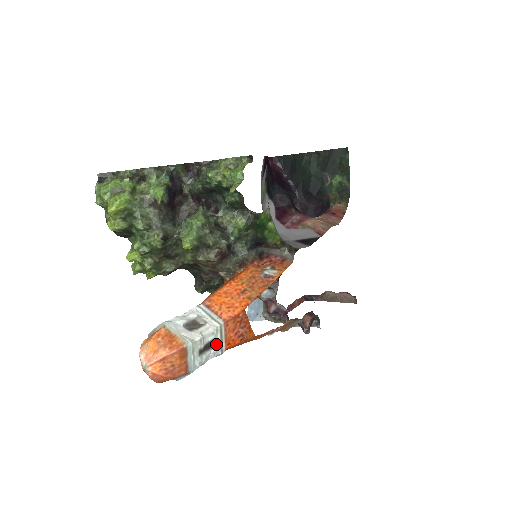
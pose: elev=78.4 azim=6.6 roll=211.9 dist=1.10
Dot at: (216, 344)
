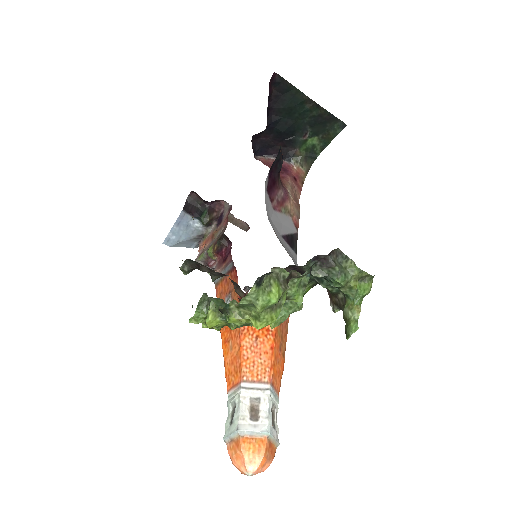
Dot at: occluded
